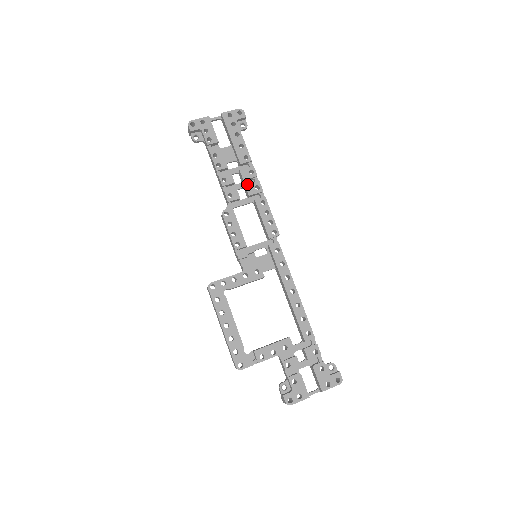
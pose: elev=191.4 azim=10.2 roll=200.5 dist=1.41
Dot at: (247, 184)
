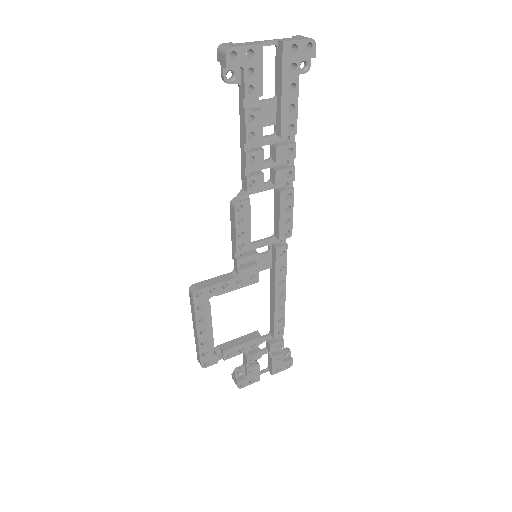
Dot at: (277, 163)
